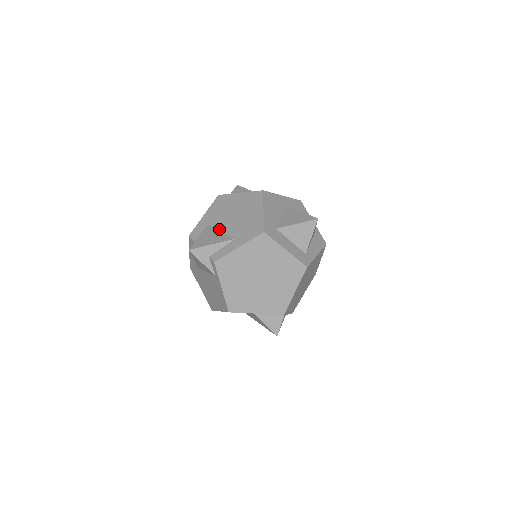
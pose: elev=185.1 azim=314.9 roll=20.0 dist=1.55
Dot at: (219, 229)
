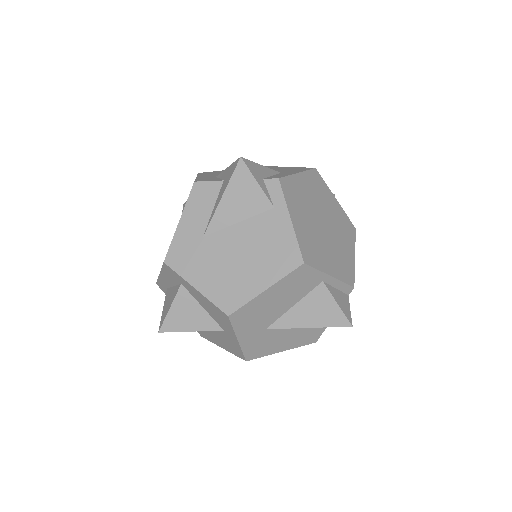
Dot at: occluded
